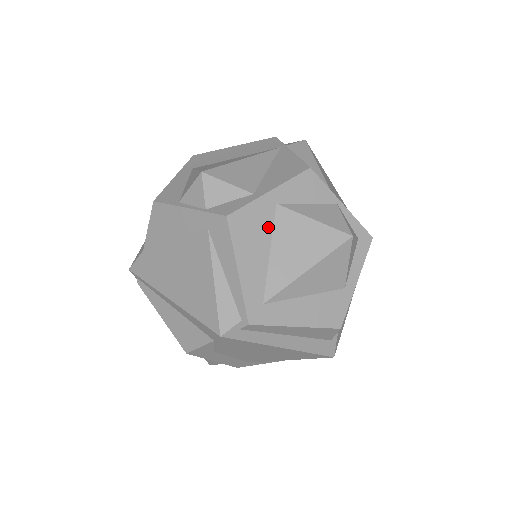
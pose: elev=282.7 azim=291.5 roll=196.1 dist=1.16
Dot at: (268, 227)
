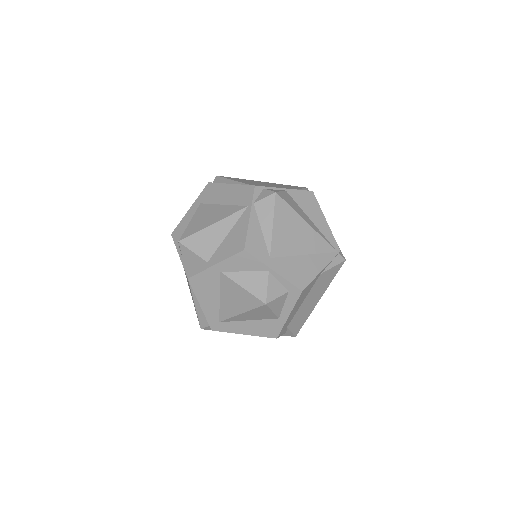
Dot at: (216, 284)
